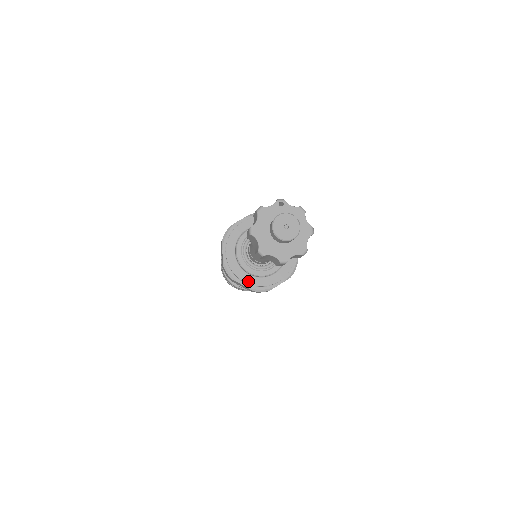
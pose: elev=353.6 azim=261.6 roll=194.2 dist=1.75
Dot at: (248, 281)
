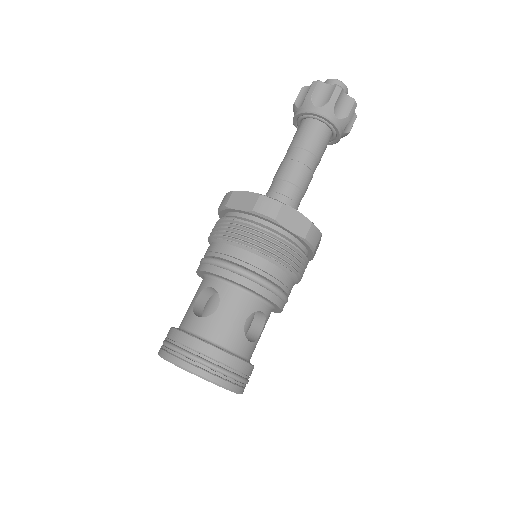
Dot at: occluded
